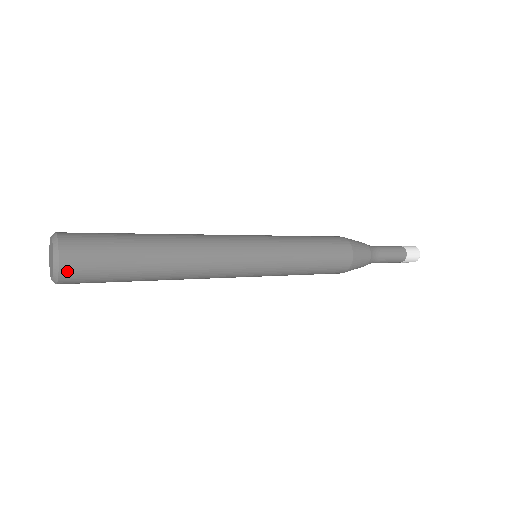
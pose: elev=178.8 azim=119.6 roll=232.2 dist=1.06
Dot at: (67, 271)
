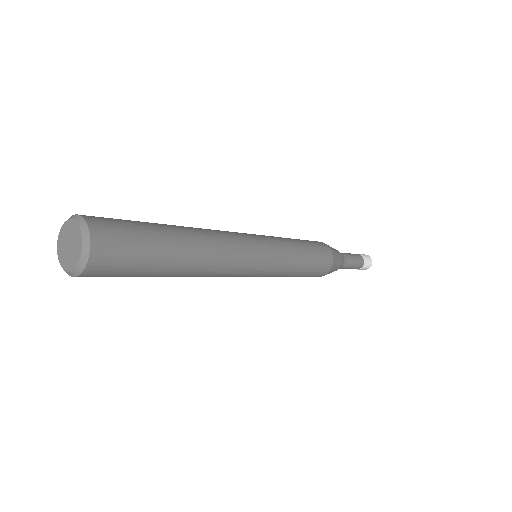
Dot at: occluded
